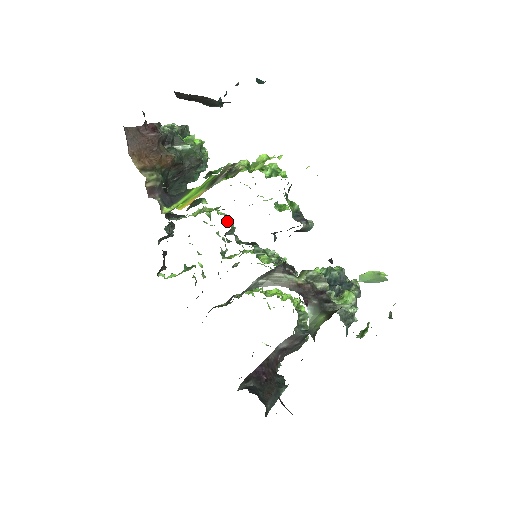
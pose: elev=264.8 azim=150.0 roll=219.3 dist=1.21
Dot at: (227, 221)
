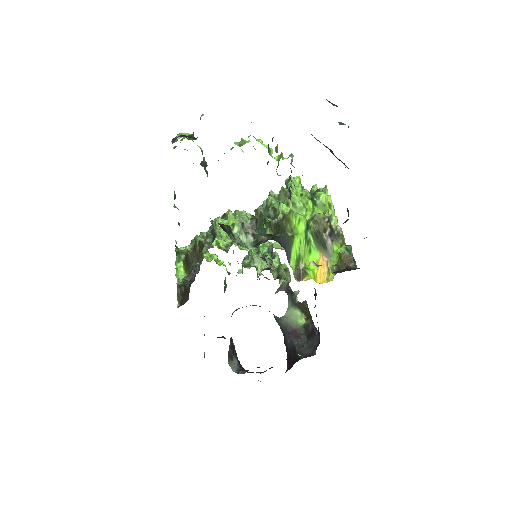
Dot at: occluded
